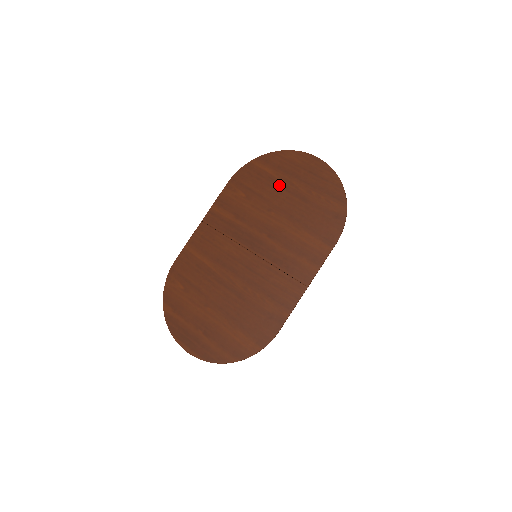
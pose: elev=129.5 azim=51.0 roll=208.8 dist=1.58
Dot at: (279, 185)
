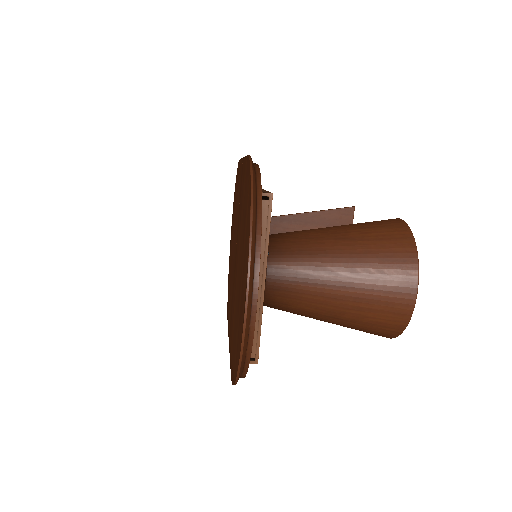
Dot at: (242, 251)
